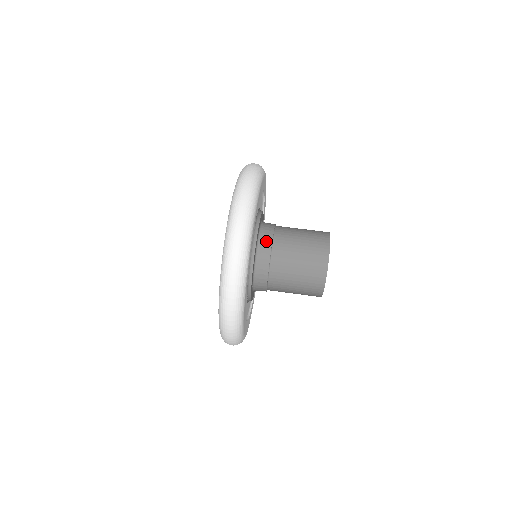
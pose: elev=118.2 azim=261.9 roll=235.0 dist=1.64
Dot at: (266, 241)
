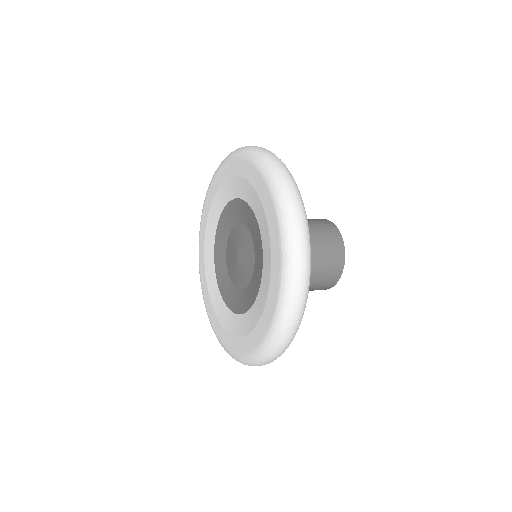
Dot at: occluded
